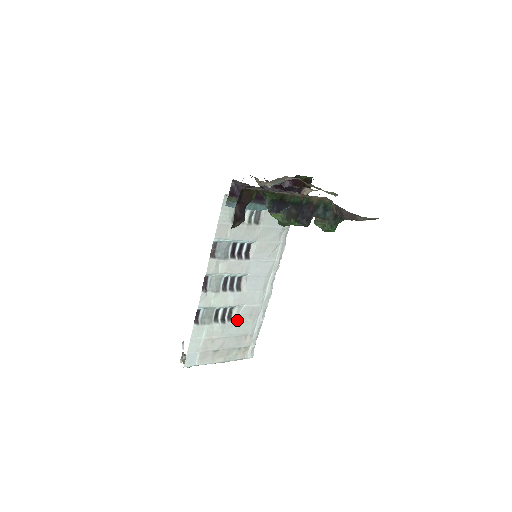
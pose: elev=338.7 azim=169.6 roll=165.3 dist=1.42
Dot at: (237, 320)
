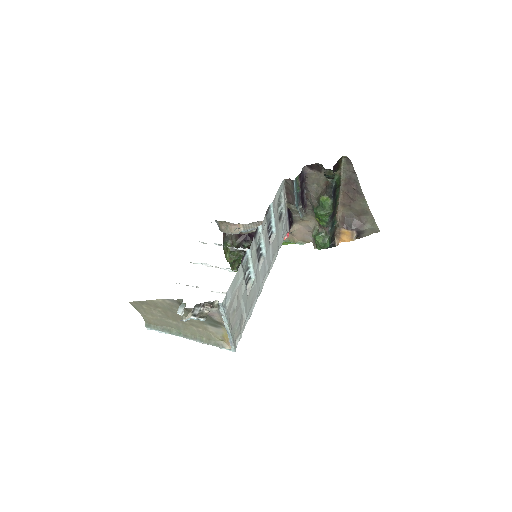
Dot at: (249, 293)
